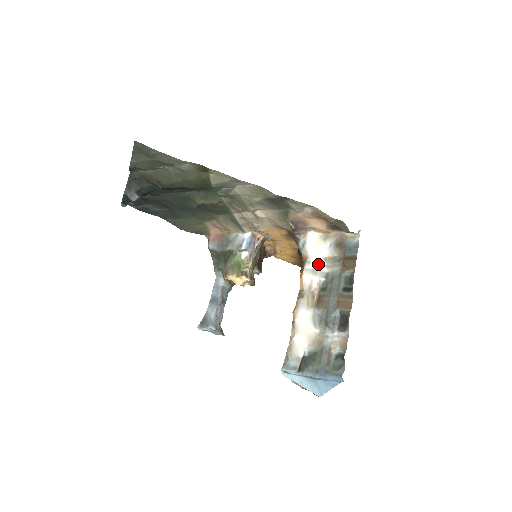
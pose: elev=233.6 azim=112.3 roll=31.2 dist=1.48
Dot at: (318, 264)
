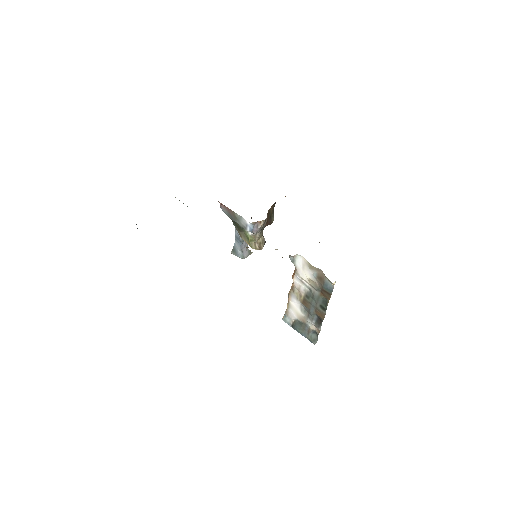
Dot at: (304, 280)
